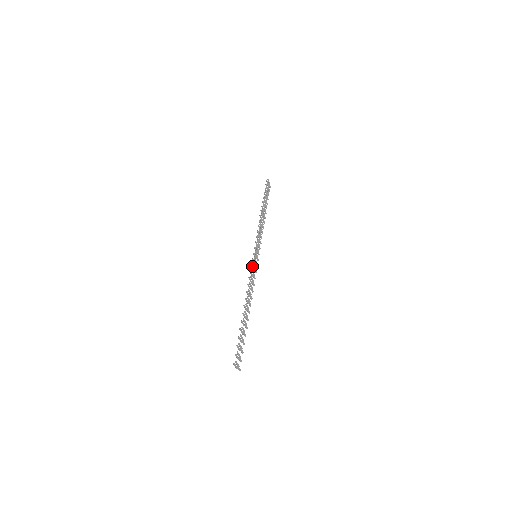
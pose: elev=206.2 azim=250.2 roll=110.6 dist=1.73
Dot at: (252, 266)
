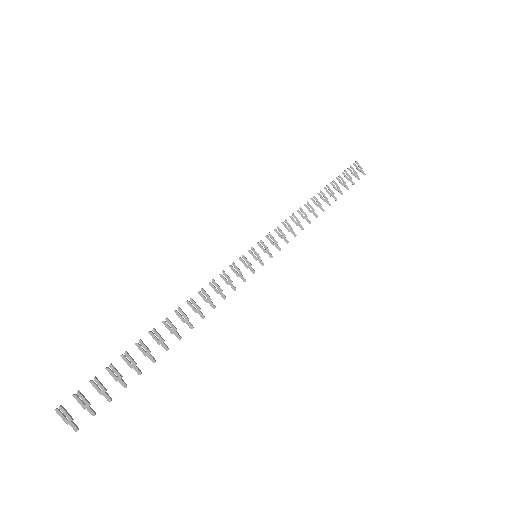
Dot at: (232, 268)
